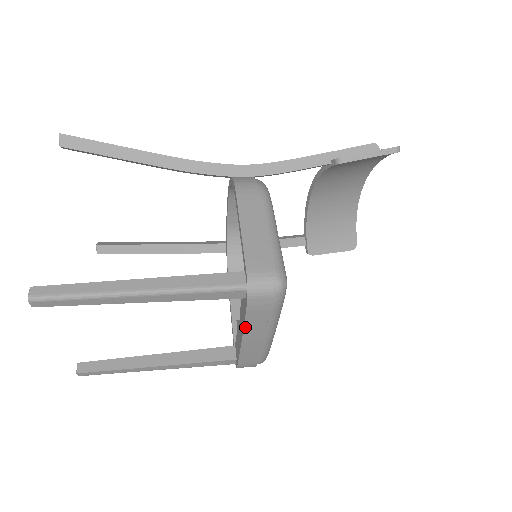
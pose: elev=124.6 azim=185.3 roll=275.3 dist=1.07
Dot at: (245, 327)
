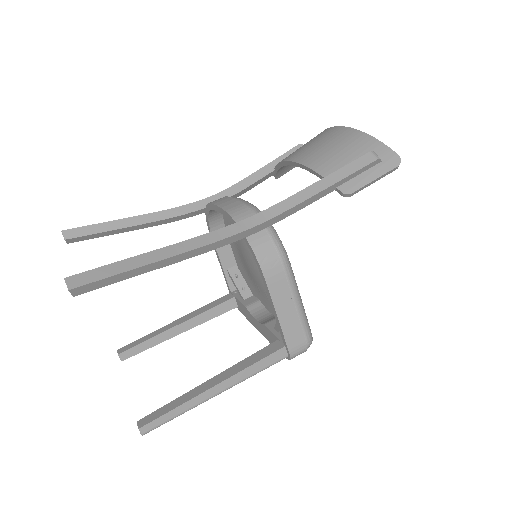
Dot at: occluded
